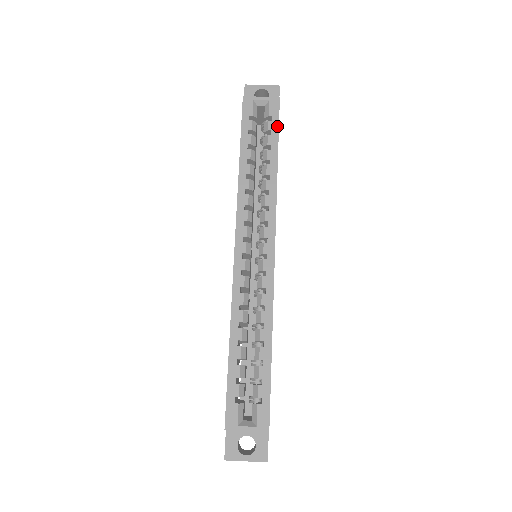
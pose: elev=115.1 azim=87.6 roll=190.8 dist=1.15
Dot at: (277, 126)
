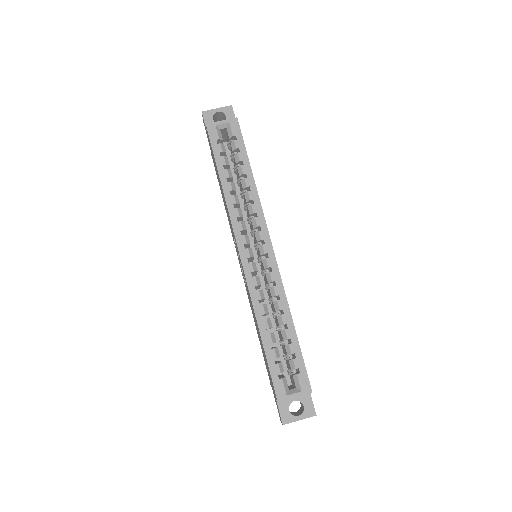
Dot at: (243, 143)
